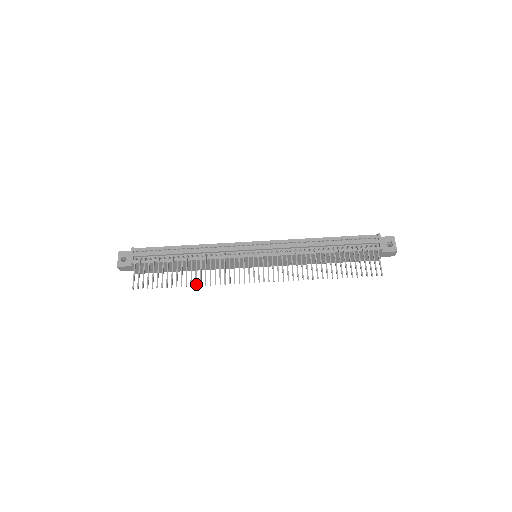
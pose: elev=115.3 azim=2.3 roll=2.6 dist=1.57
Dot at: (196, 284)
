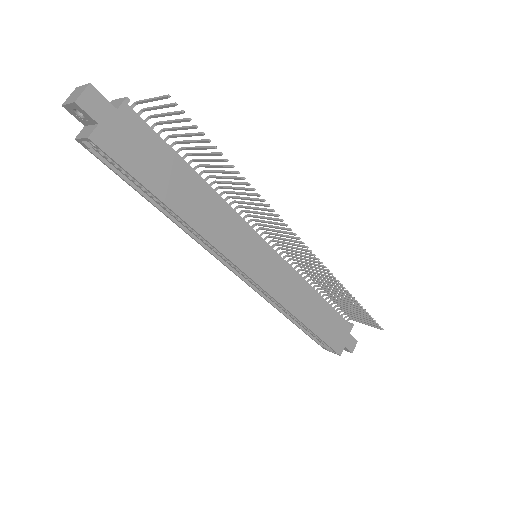
Dot at: (248, 183)
